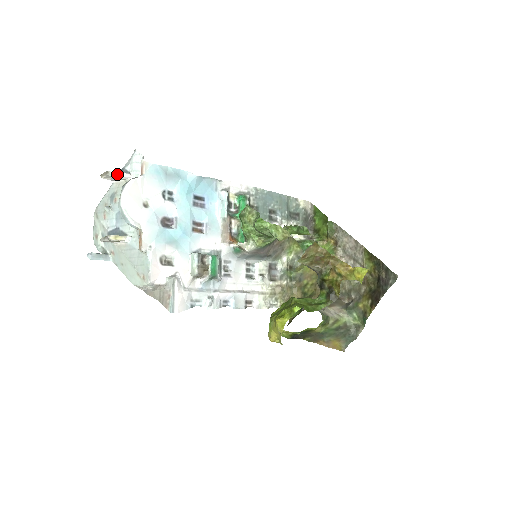
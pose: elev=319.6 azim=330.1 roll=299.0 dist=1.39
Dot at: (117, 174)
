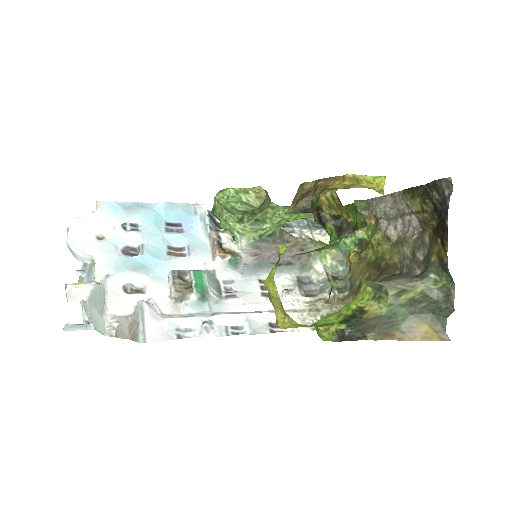
Dot at: occluded
